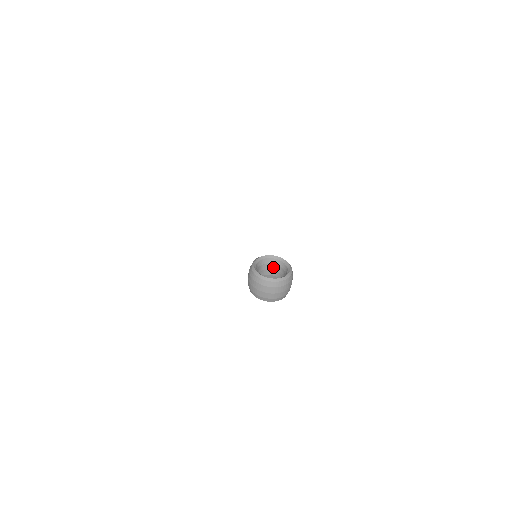
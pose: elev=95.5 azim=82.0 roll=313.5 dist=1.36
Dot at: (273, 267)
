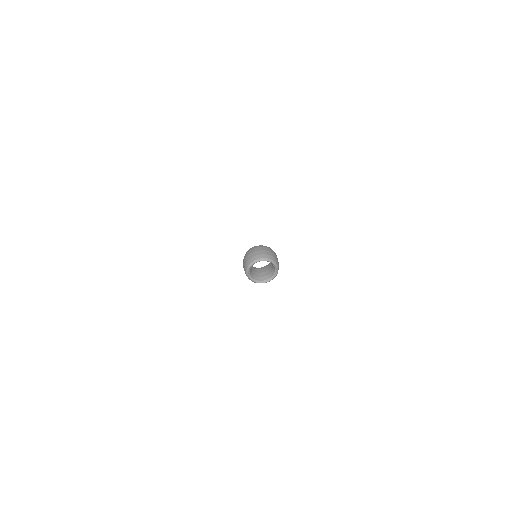
Dot at: occluded
